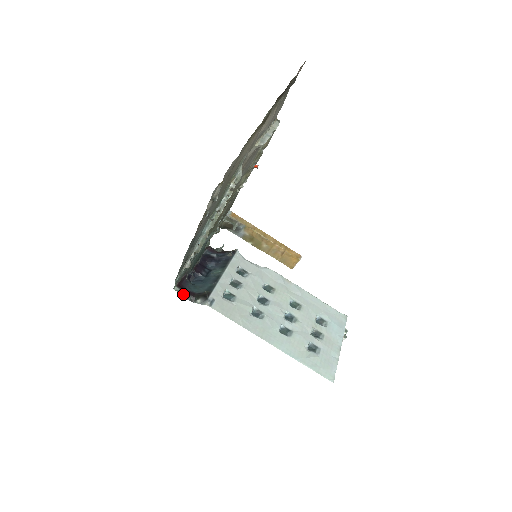
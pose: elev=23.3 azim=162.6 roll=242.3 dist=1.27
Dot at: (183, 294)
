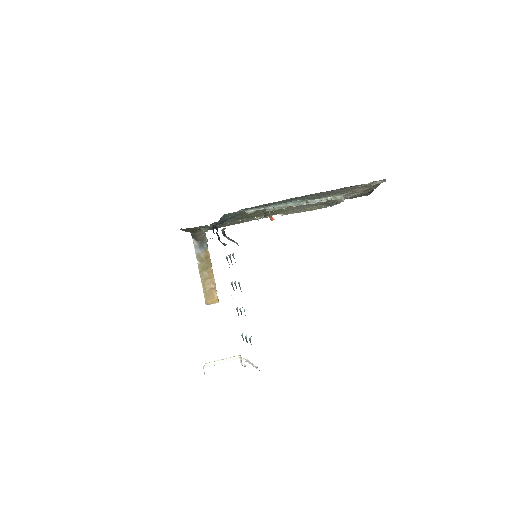
Dot at: occluded
